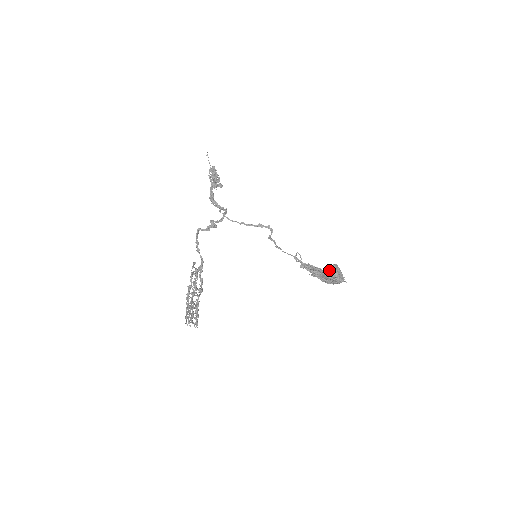
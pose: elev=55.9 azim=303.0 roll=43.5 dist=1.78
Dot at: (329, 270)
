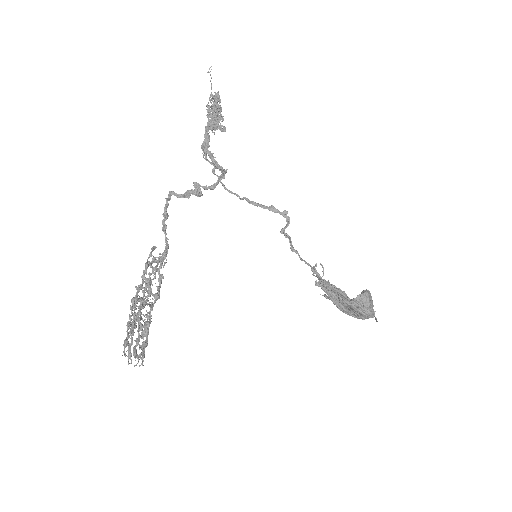
Dot at: (358, 298)
